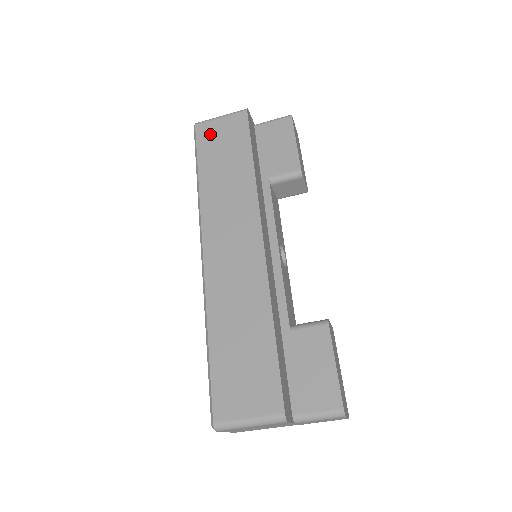
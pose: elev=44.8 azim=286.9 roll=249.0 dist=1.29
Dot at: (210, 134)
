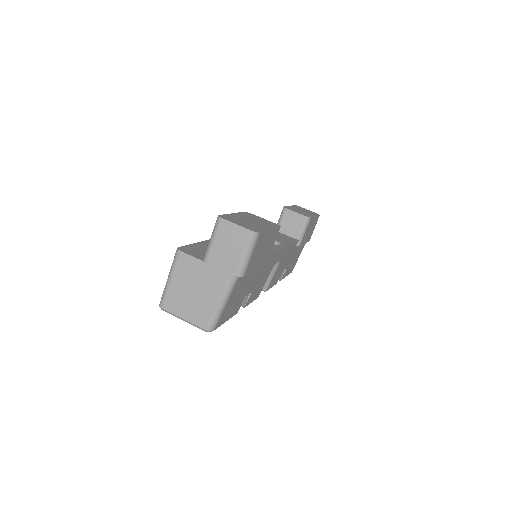
Dot at: occluded
